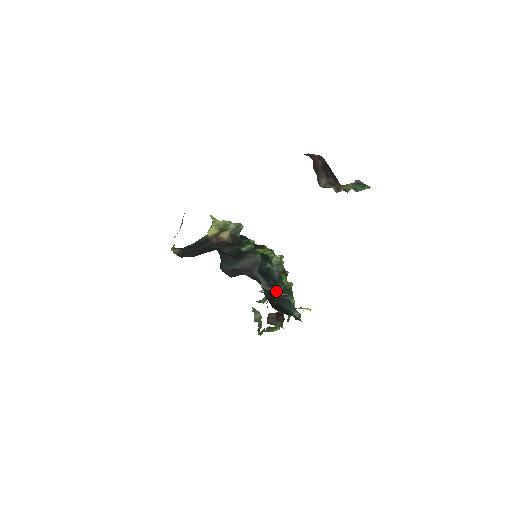
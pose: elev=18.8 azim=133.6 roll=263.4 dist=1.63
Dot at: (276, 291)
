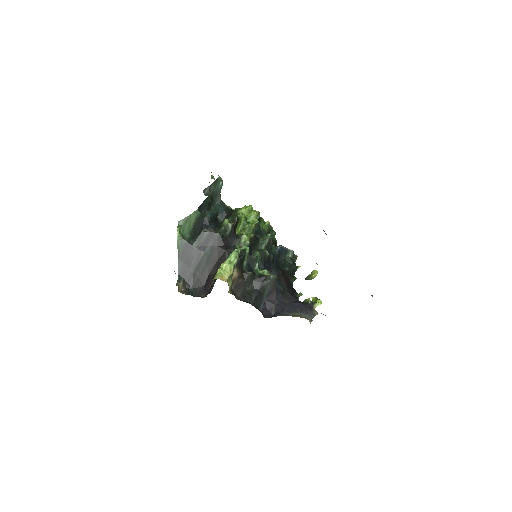
Dot at: (312, 307)
